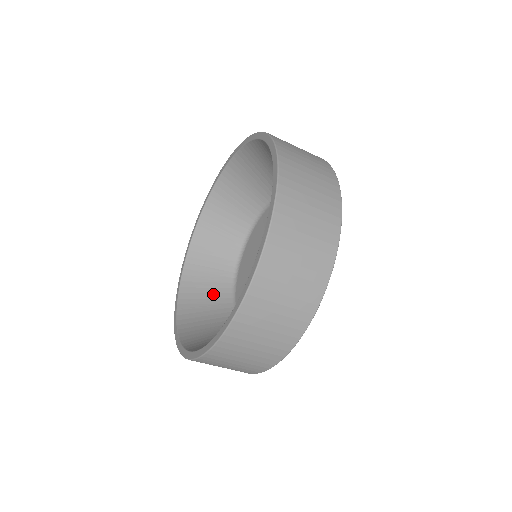
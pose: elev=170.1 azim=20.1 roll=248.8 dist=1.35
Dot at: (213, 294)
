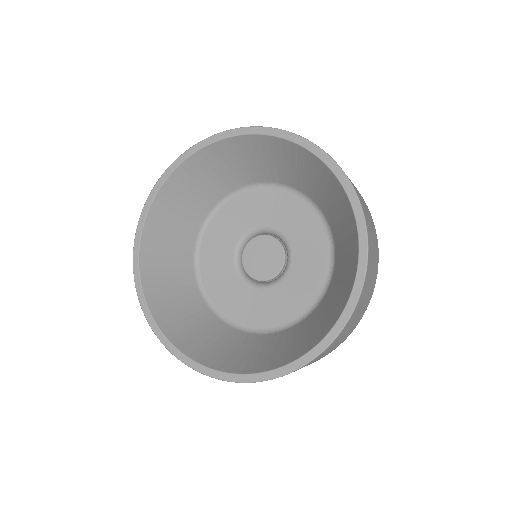
Dot at: (193, 315)
